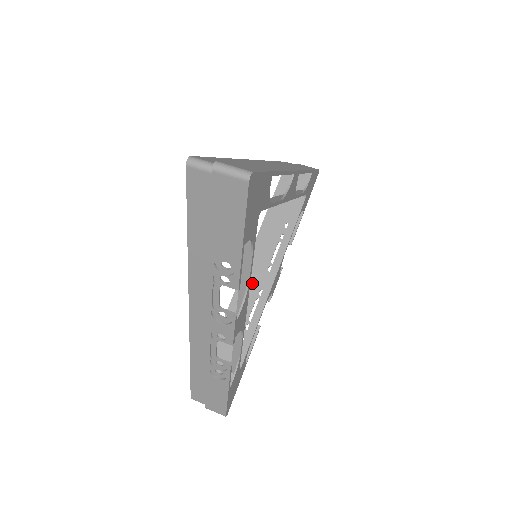
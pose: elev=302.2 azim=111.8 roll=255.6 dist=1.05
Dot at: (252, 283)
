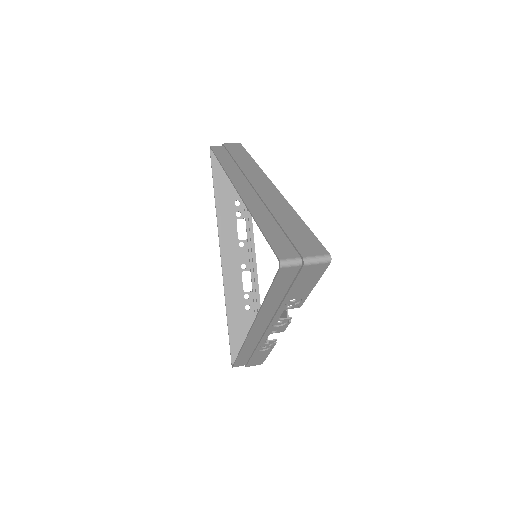
Dot at: (233, 263)
